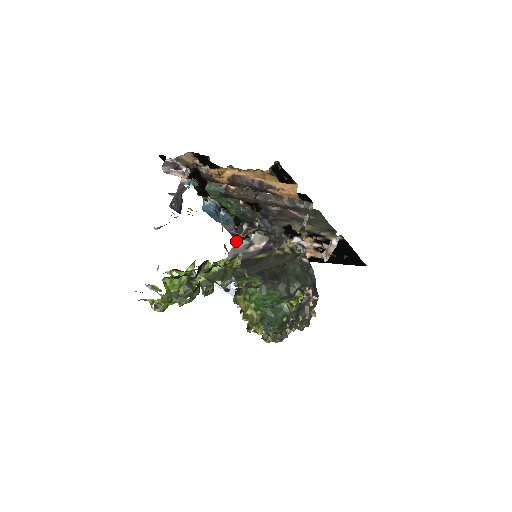
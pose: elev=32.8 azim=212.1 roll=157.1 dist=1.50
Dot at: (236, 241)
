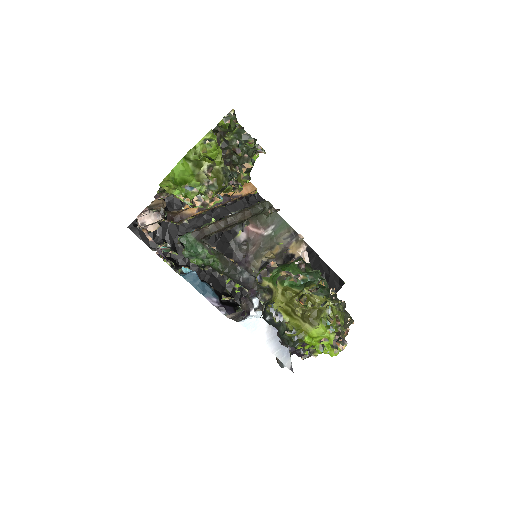
Dot at: (229, 316)
